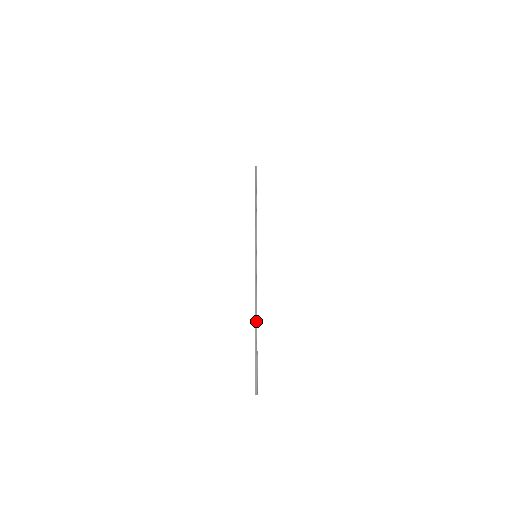
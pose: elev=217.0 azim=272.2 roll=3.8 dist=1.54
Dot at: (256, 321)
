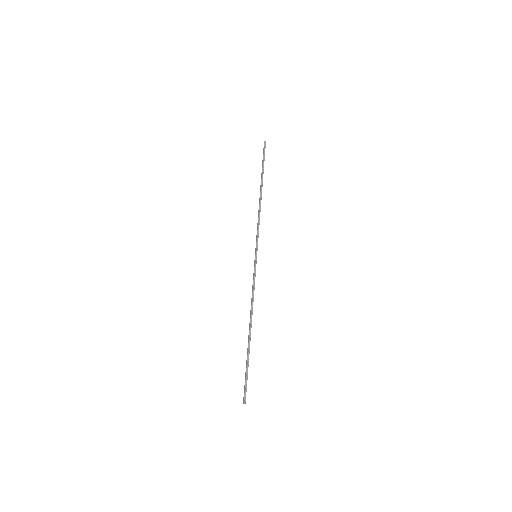
Dot at: (250, 330)
